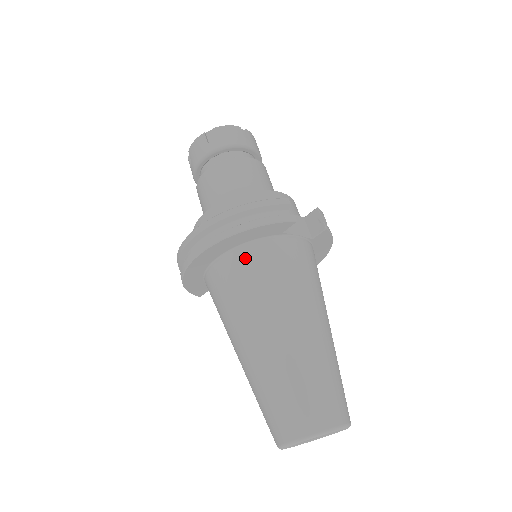
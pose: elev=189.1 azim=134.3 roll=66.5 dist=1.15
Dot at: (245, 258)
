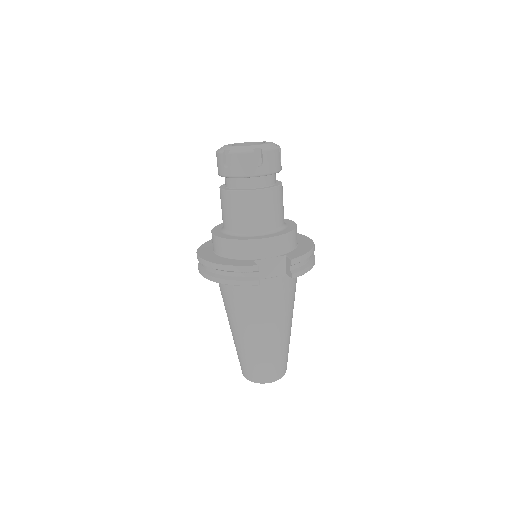
Dot at: (229, 286)
